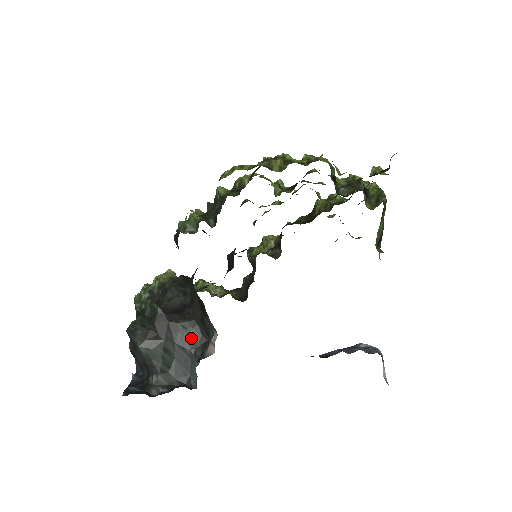
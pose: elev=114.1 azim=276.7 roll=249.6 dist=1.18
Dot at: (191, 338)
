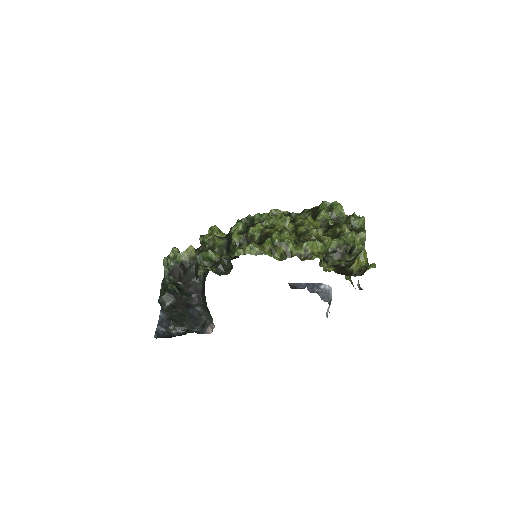
Dot at: (199, 312)
